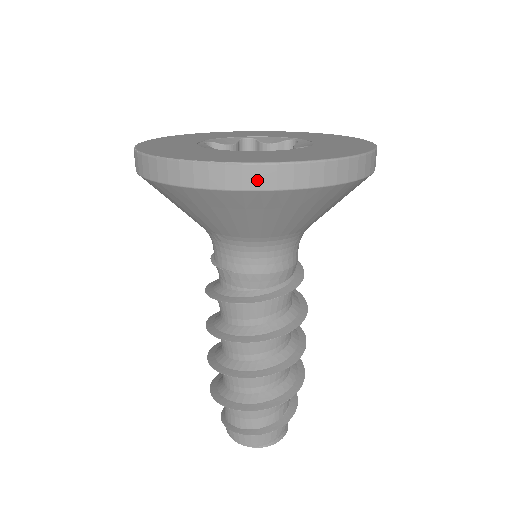
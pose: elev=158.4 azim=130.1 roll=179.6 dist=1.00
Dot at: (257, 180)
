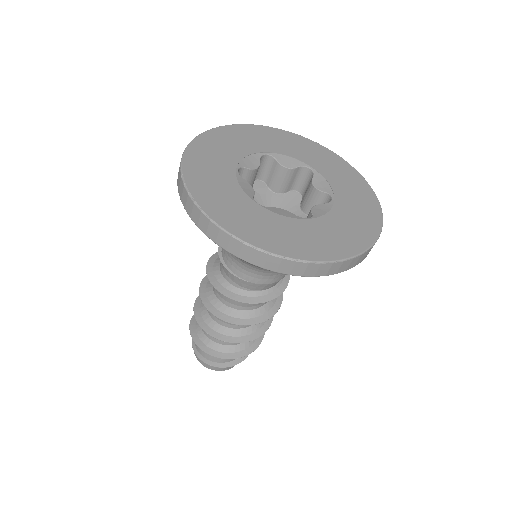
Dot at: (315, 271)
